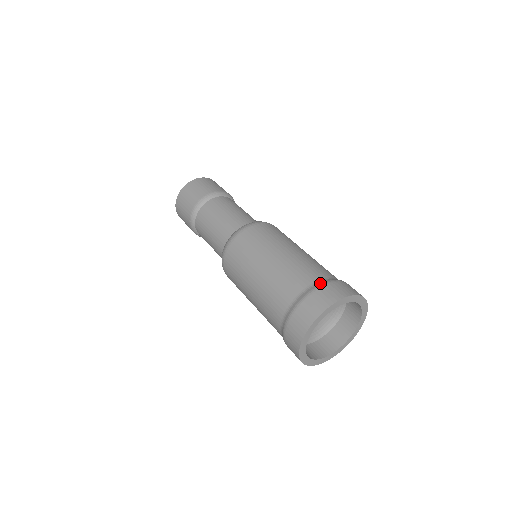
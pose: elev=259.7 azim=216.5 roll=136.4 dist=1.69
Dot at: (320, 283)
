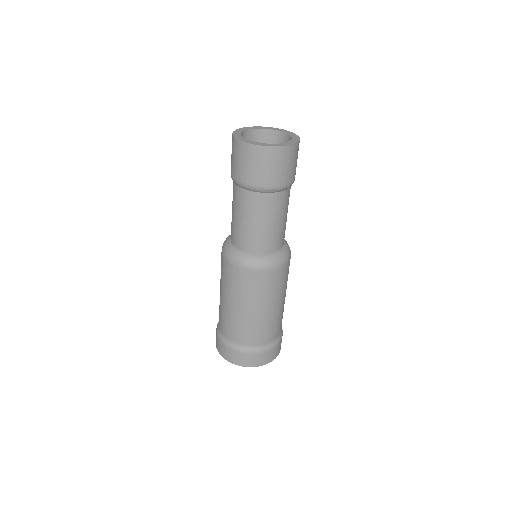
Dot at: (274, 344)
